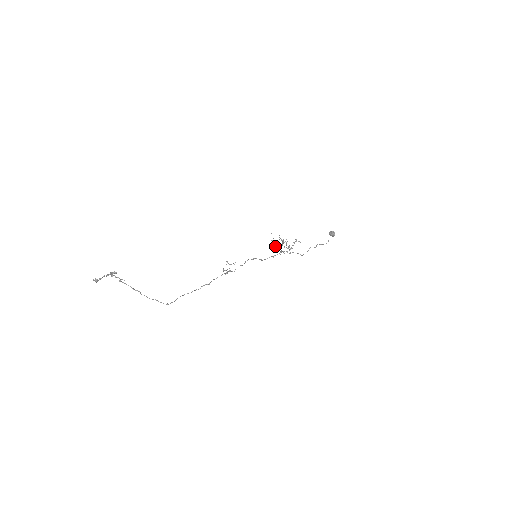
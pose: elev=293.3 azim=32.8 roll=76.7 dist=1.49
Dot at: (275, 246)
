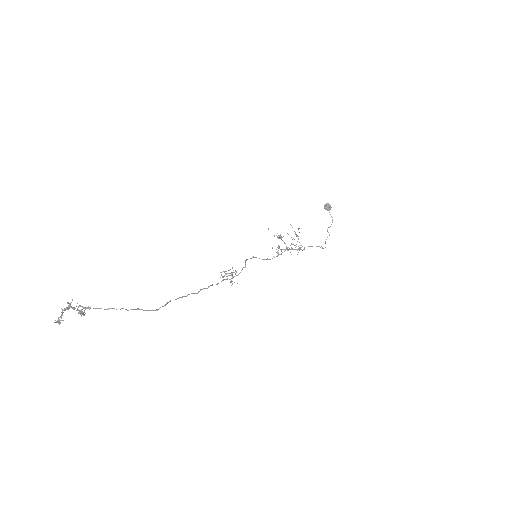
Dot at: occluded
